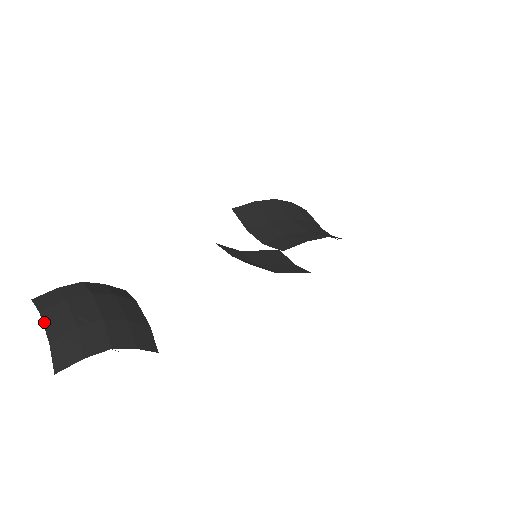
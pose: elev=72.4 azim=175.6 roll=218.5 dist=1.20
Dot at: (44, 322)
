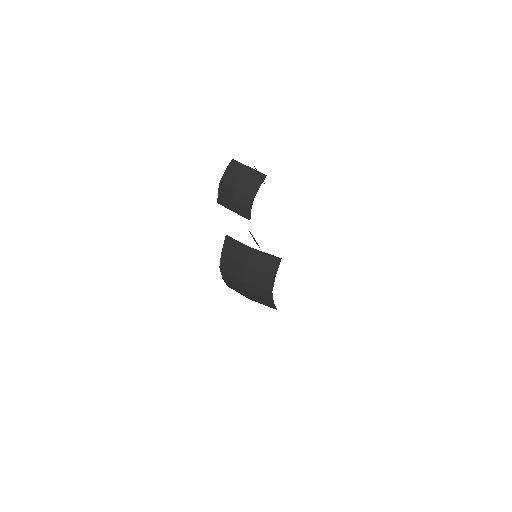
Dot at: occluded
